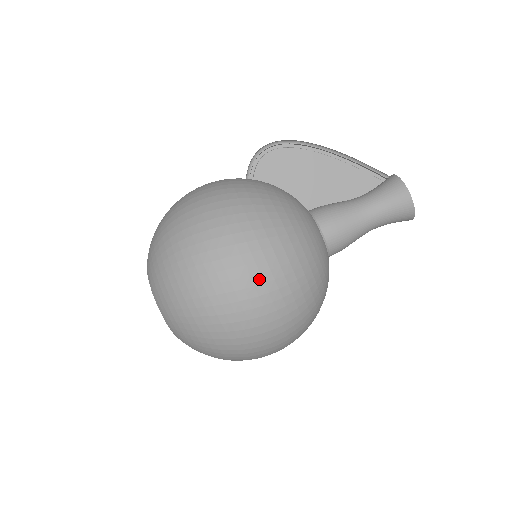
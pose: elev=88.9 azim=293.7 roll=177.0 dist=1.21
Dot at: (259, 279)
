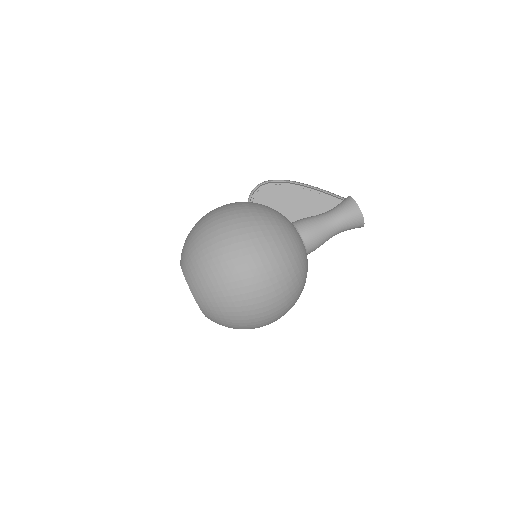
Dot at: (253, 250)
